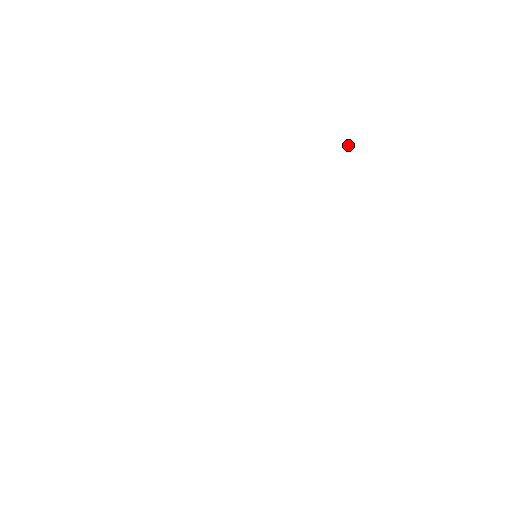
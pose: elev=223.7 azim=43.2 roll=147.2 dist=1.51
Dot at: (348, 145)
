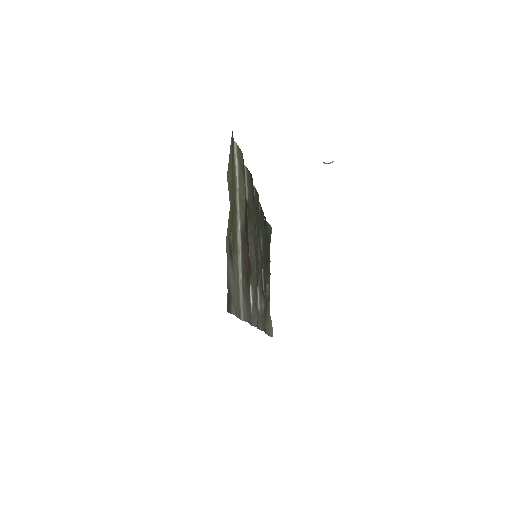
Dot at: occluded
